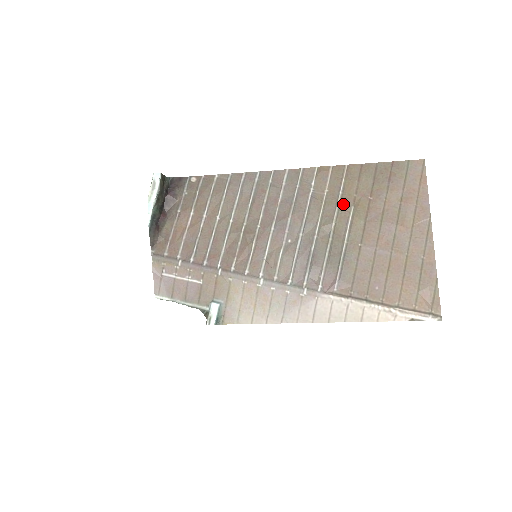
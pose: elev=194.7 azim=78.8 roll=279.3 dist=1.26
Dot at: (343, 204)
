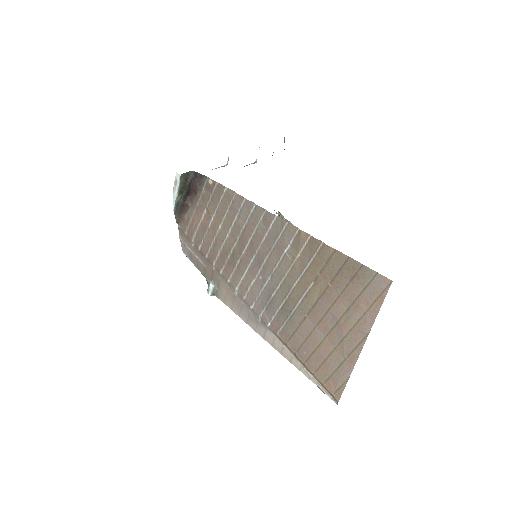
Dot at: (306, 276)
